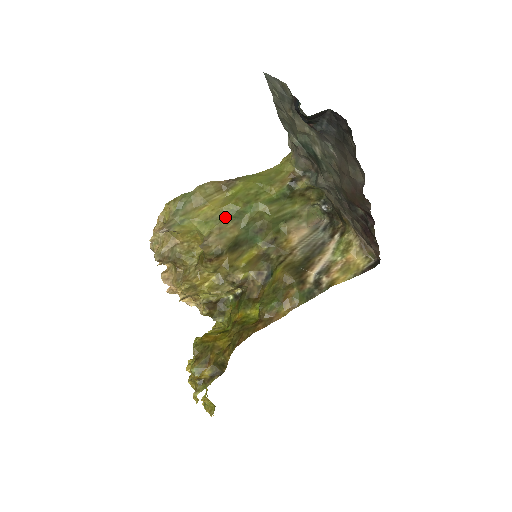
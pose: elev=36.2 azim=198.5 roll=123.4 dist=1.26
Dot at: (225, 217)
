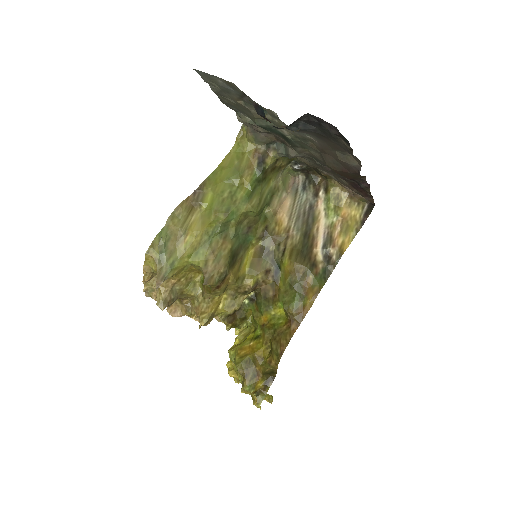
Dot at: (212, 237)
